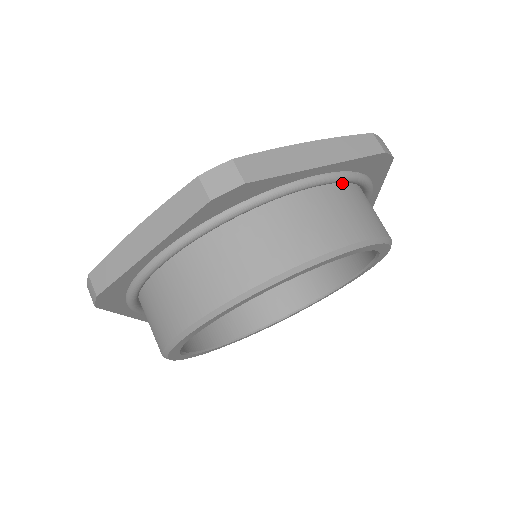
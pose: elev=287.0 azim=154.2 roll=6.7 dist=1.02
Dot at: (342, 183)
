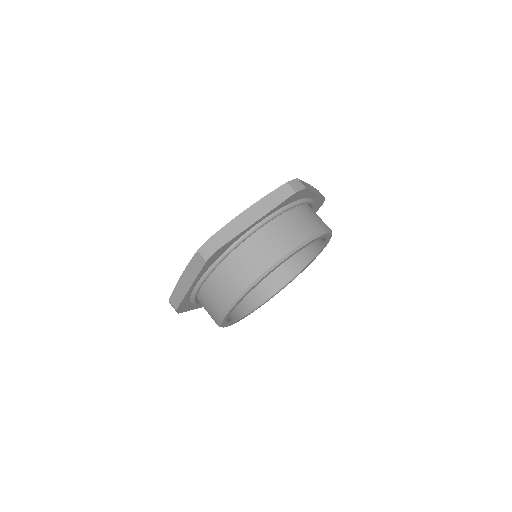
Dot at: (279, 215)
